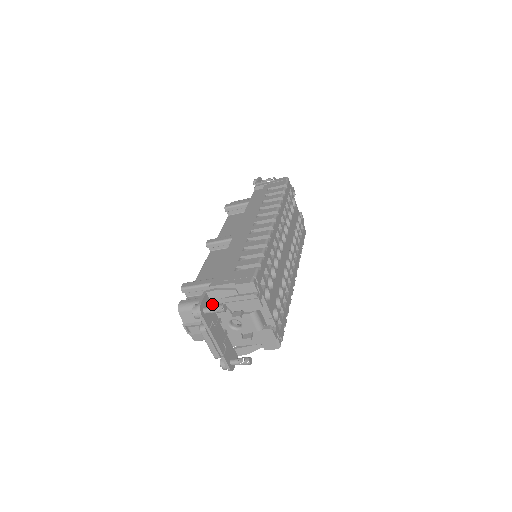
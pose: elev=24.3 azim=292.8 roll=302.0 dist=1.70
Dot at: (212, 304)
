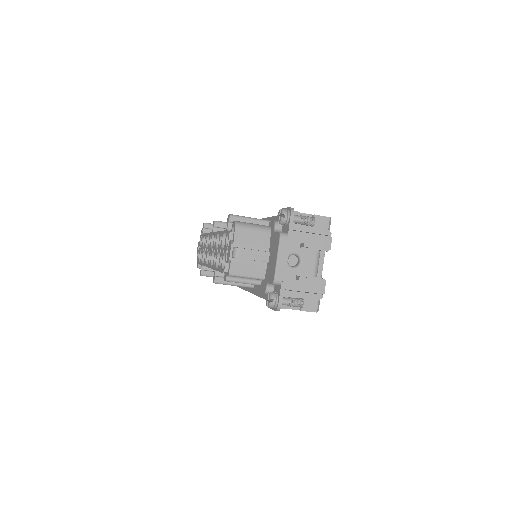
Dot at: occluded
